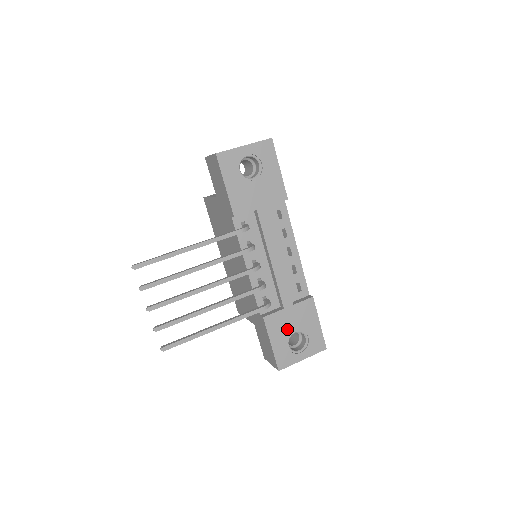
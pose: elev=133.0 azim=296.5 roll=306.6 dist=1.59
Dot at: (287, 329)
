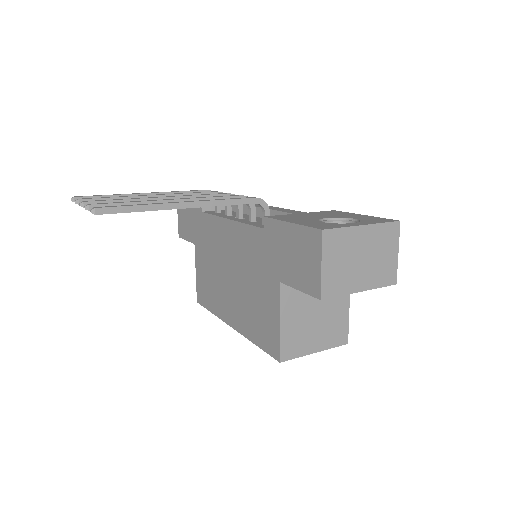
Dot at: (310, 218)
